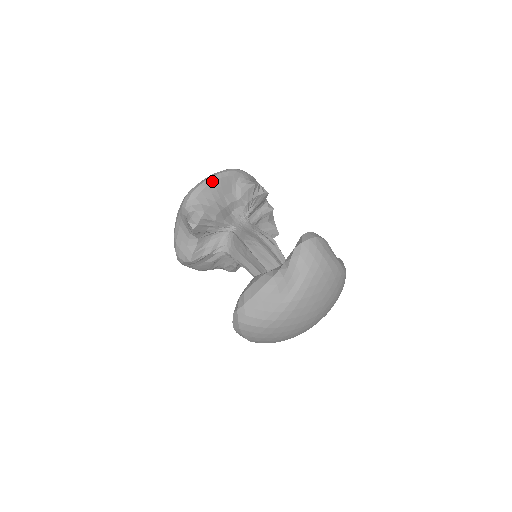
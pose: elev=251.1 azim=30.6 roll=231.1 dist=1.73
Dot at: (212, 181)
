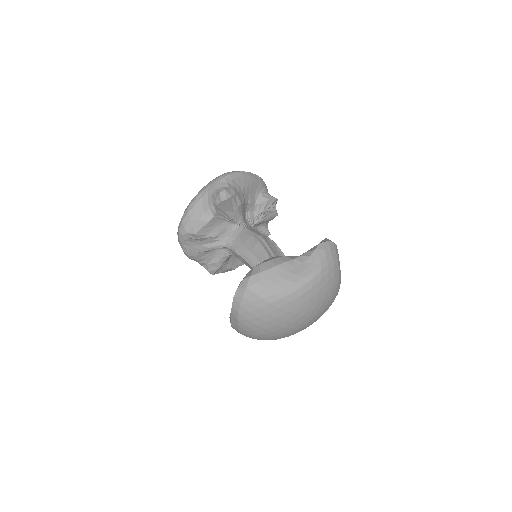
Dot at: (248, 175)
